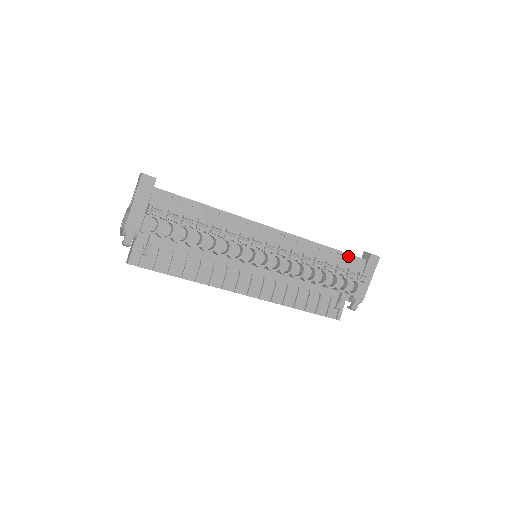
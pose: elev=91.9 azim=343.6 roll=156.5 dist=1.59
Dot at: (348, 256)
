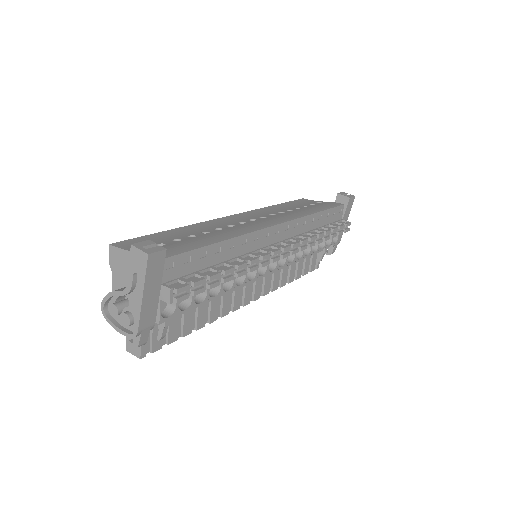
Dot at: (333, 210)
